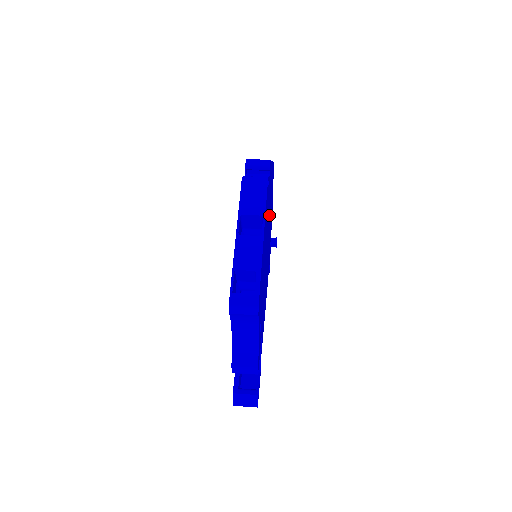
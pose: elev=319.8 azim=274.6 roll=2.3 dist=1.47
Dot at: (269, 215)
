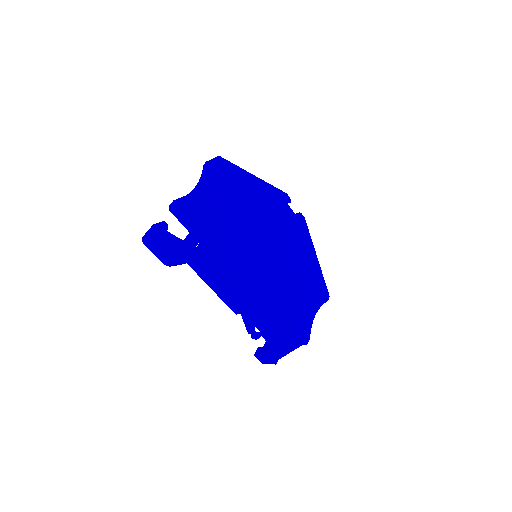
Dot at: (288, 258)
